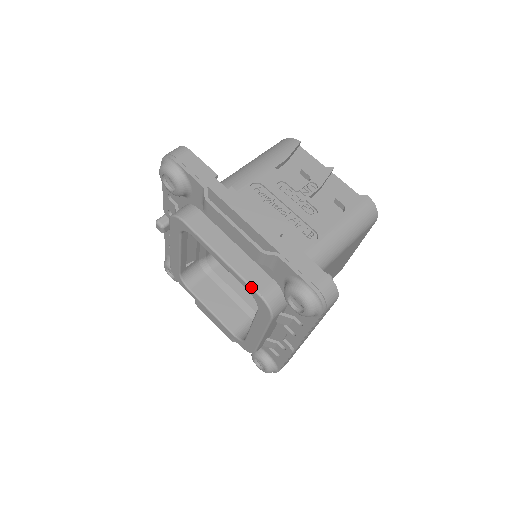
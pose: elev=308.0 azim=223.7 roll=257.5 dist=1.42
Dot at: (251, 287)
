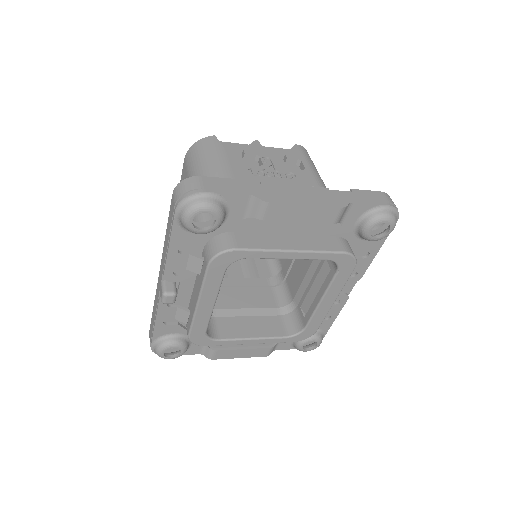
Dot at: (334, 252)
